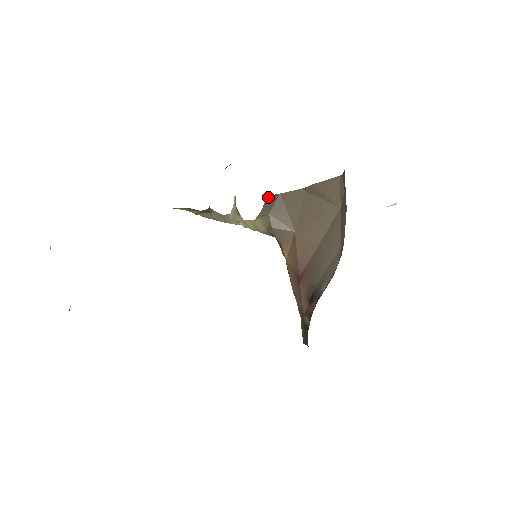
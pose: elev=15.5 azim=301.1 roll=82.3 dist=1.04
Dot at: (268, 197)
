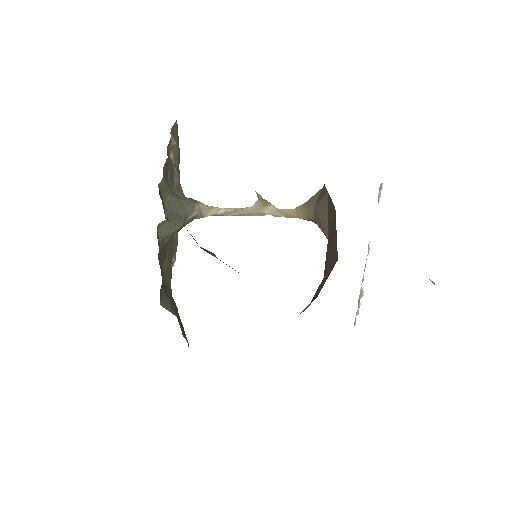
Dot at: (324, 186)
